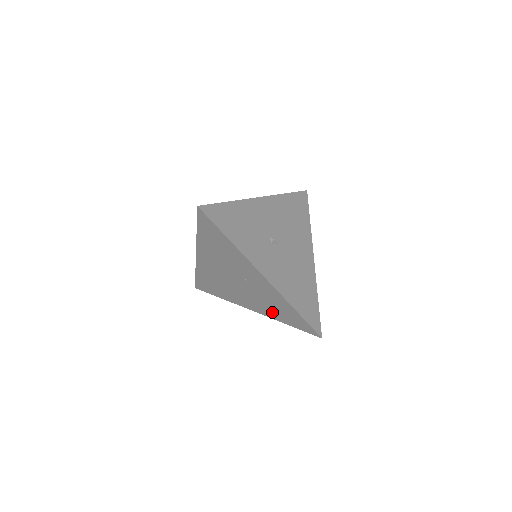
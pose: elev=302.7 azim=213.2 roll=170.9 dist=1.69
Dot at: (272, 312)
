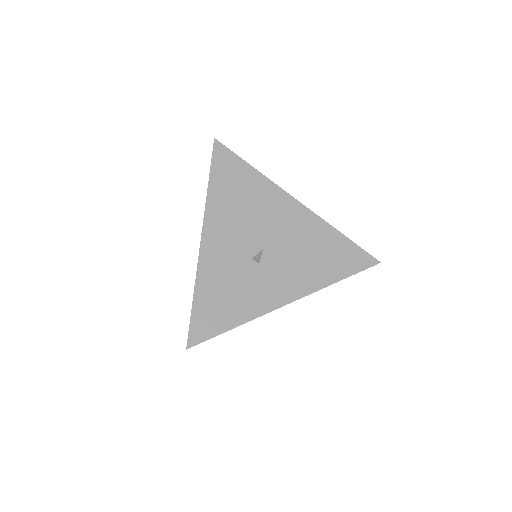
Dot at: occluded
